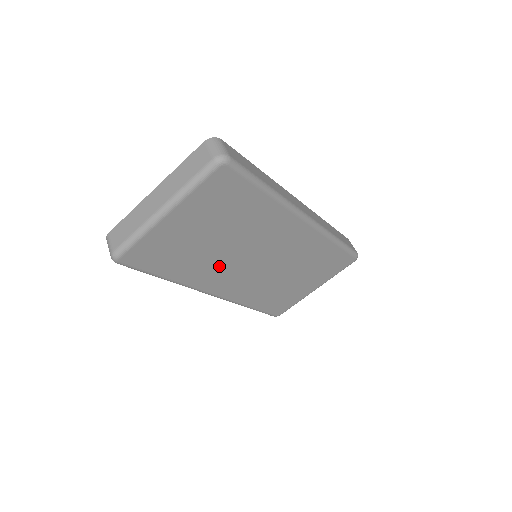
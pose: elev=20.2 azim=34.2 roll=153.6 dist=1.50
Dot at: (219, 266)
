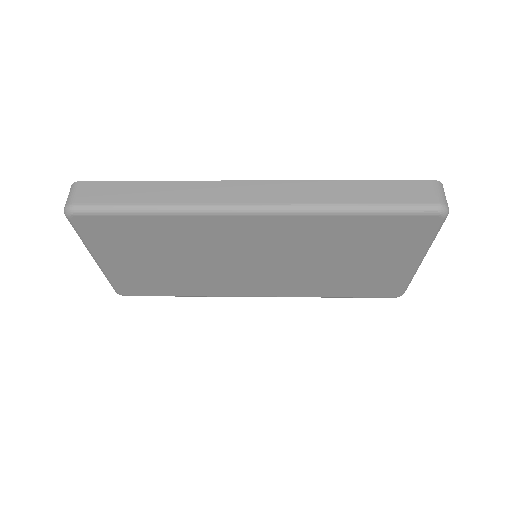
Dot at: (218, 277)
